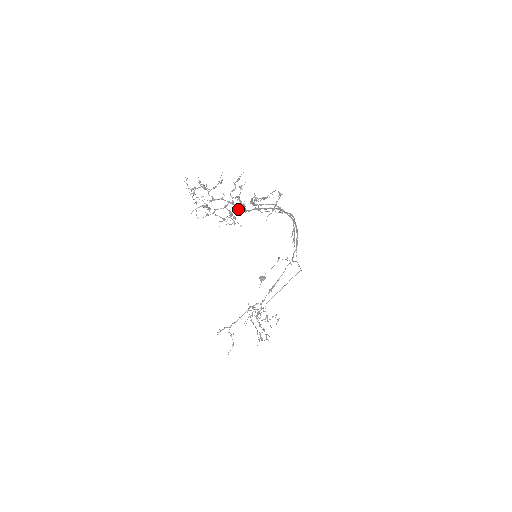
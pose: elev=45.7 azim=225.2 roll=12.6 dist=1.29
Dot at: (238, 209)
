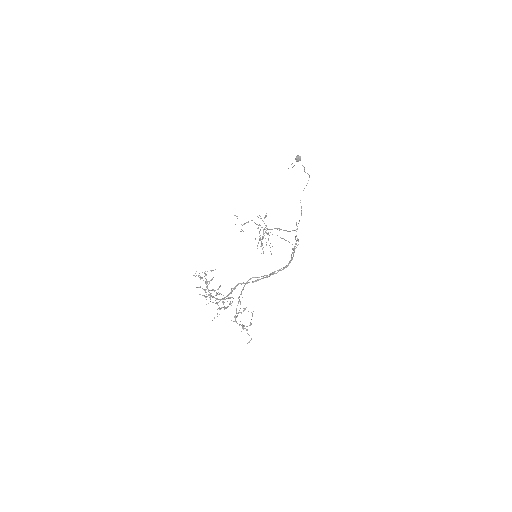
Dot at: occluded
